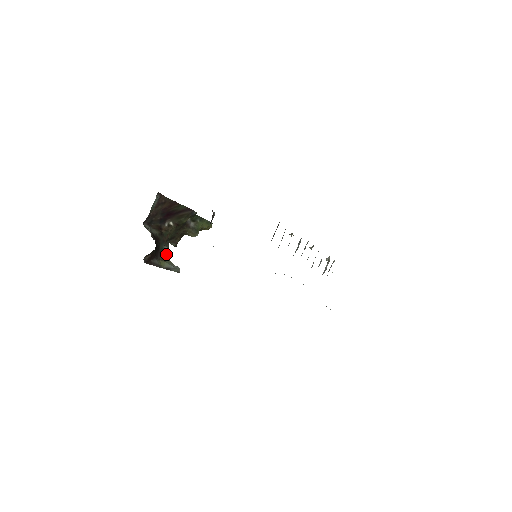
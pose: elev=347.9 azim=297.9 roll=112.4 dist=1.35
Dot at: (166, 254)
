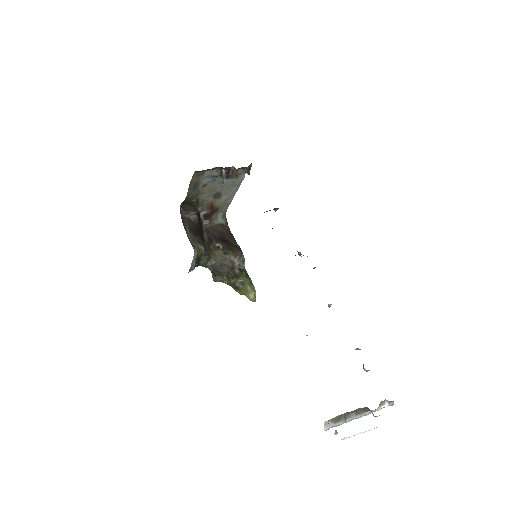
Dot at: (199, 247)
